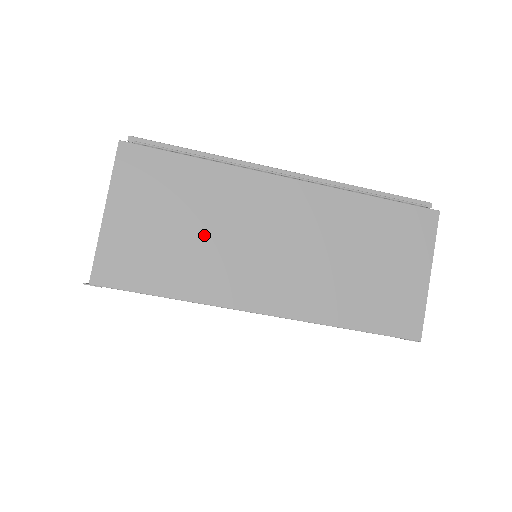
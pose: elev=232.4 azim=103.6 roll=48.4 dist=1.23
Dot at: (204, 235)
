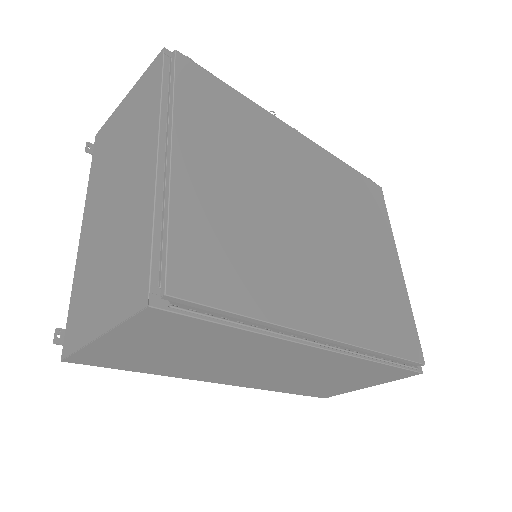
Dot at: (203, 358)
